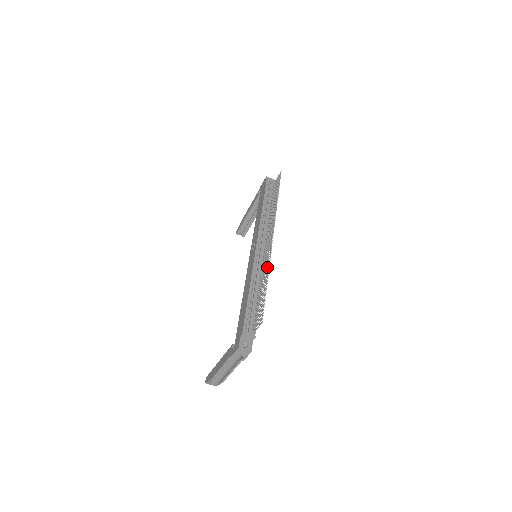
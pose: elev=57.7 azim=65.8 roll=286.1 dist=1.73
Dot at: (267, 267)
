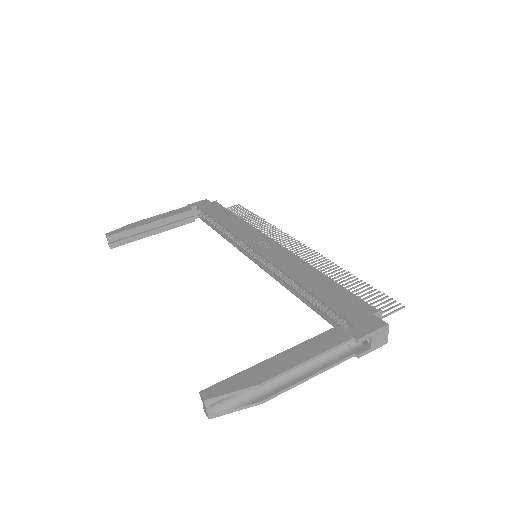
Dot at: (328, 264)
